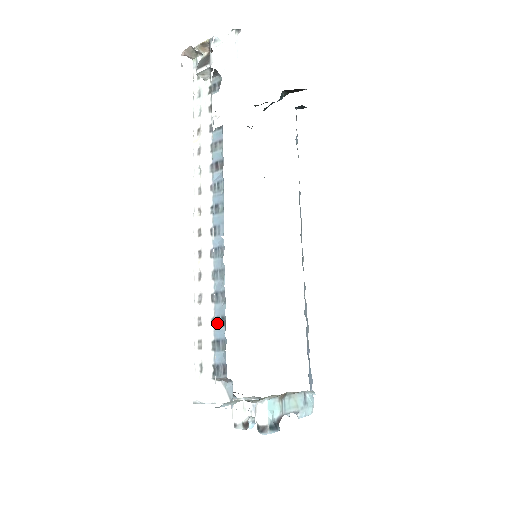
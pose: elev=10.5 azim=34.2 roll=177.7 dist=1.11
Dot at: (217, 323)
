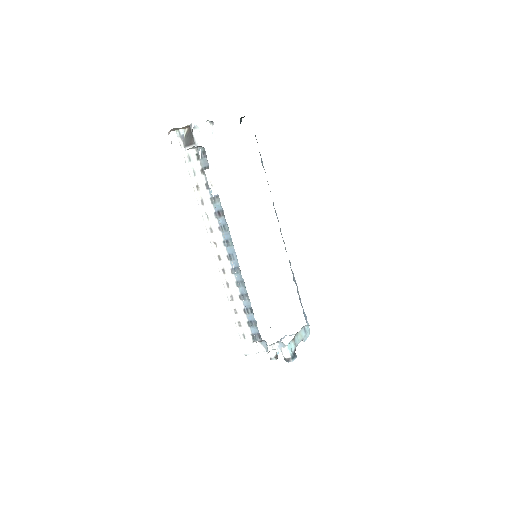
Dot at: (247, 312)
